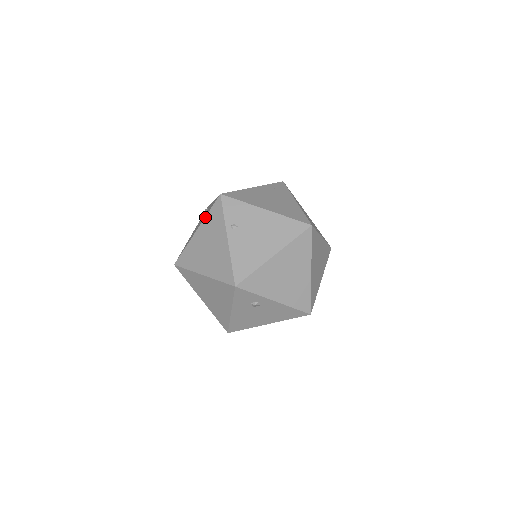
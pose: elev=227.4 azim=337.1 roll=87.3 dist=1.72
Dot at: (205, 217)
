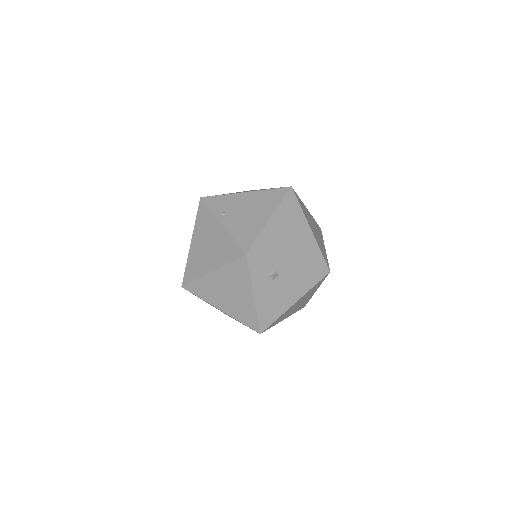
Dot at: (194, 225)
